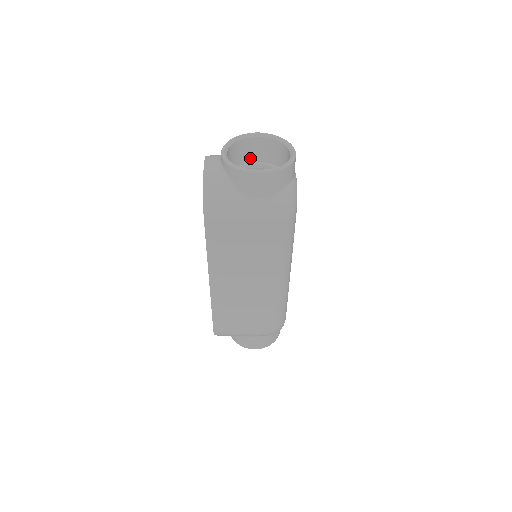
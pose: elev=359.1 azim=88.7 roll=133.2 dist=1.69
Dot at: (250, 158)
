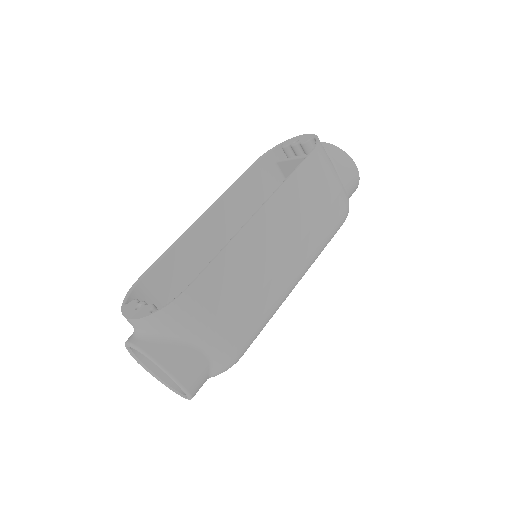
Dot at: occluded
